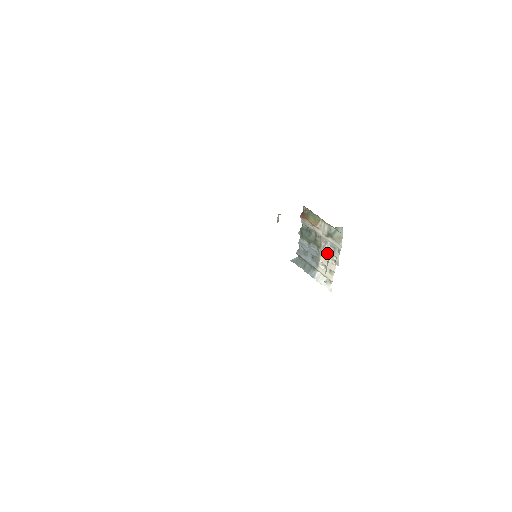
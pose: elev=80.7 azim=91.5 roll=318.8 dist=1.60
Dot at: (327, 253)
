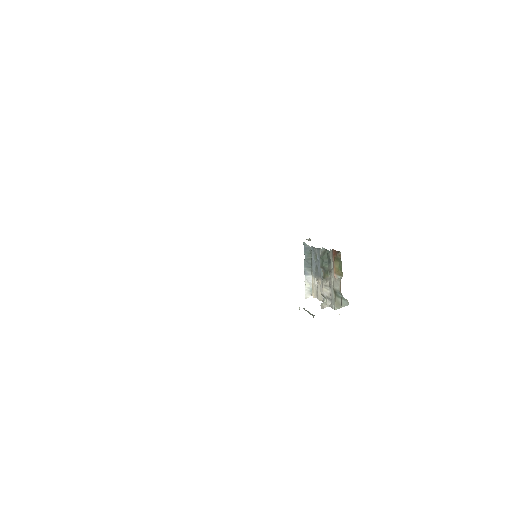
Dot at: (324, 292)
